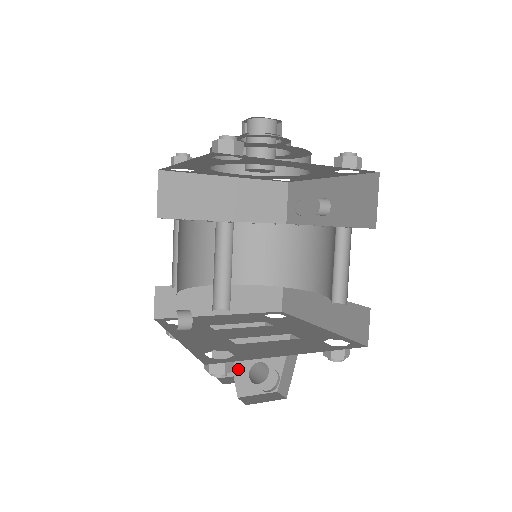
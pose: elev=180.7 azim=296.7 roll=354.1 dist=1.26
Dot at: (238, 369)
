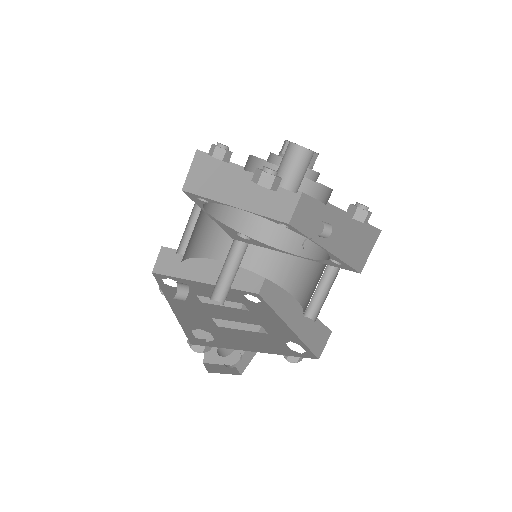
Dot at: occluded
